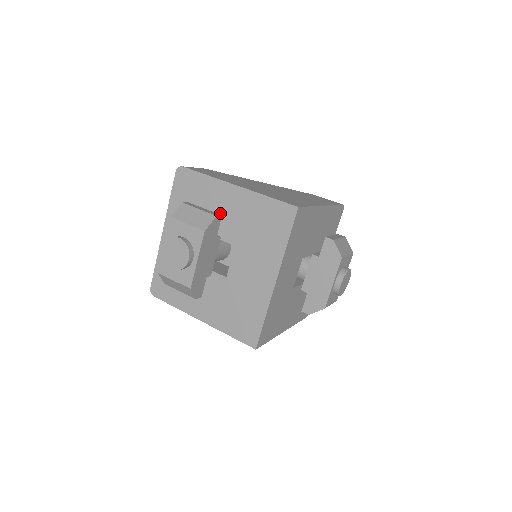
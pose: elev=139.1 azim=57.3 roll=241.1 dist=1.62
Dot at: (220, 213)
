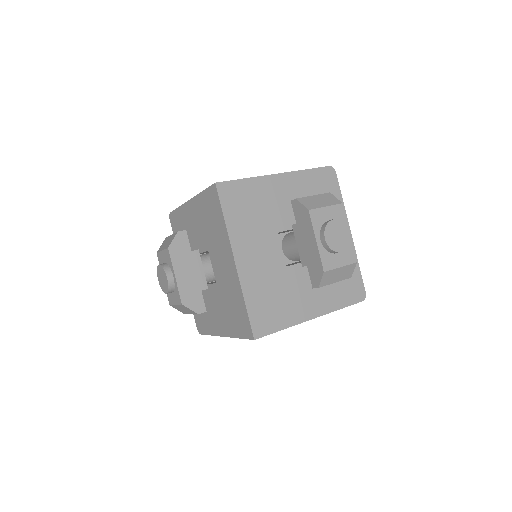
Dot at: (193, 230)
